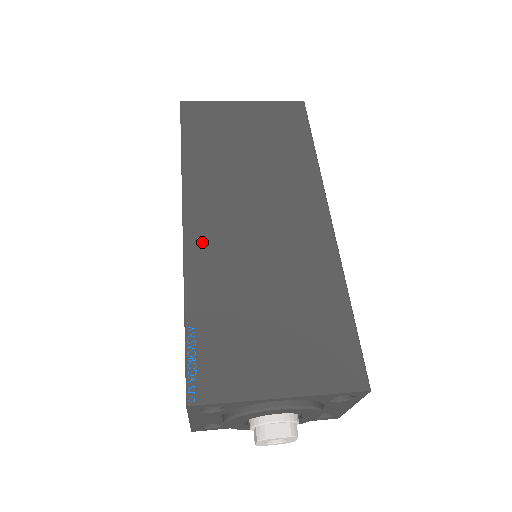
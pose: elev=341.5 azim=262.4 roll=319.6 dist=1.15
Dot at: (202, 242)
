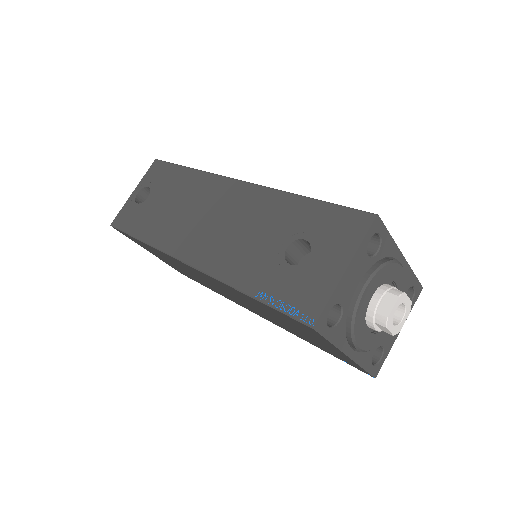
Dot at: occluded
